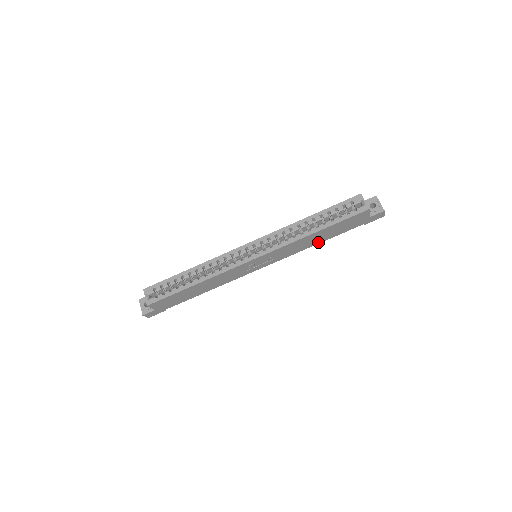
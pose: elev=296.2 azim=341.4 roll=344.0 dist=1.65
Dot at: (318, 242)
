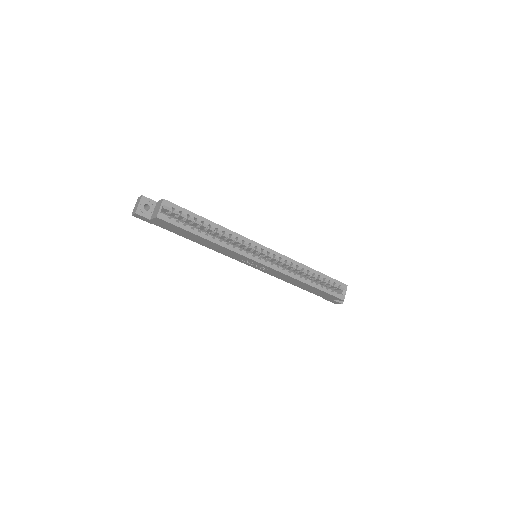
Dot at: (294, 284)
